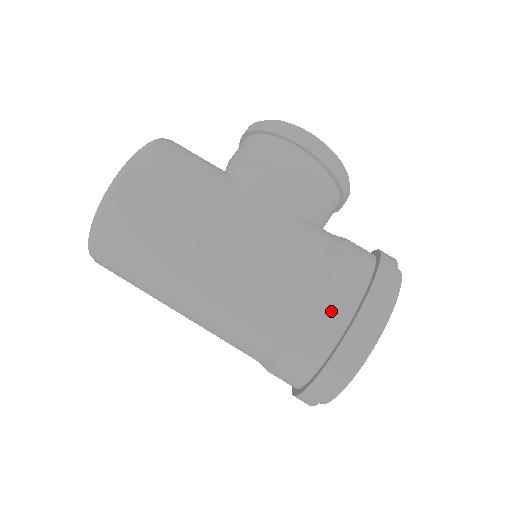
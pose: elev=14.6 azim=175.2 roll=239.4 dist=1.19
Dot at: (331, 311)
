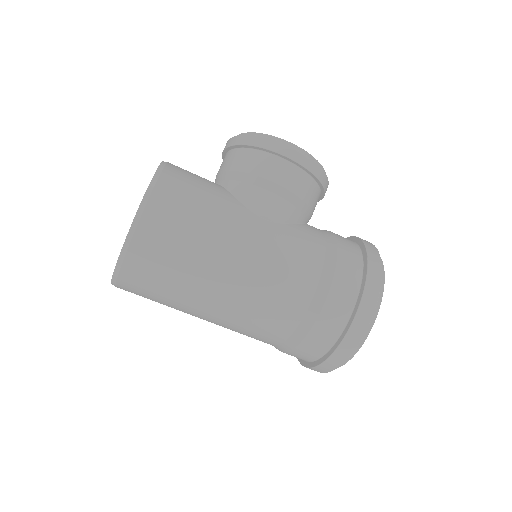
Dot at: (338, 303)
